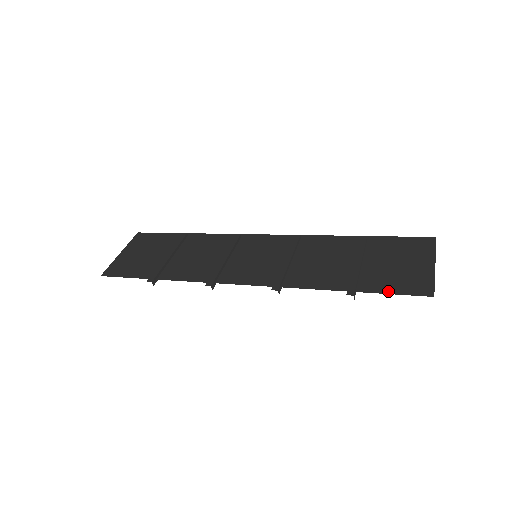
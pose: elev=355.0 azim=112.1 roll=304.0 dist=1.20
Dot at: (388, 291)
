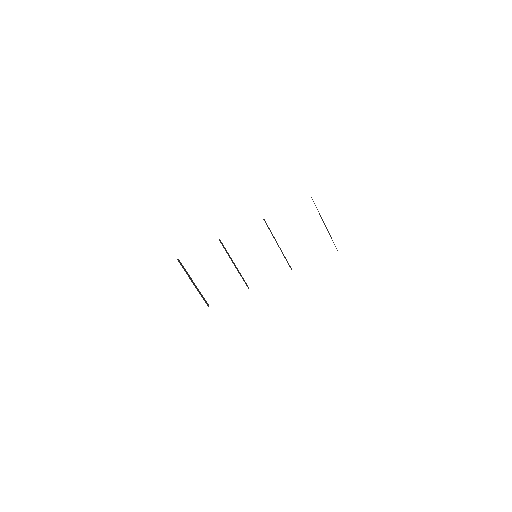
Dot at: occluded
